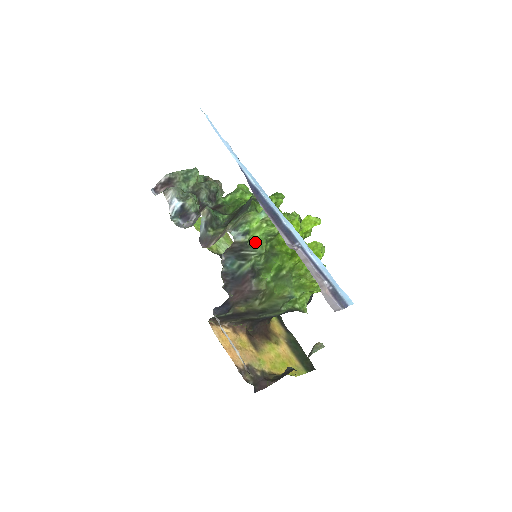
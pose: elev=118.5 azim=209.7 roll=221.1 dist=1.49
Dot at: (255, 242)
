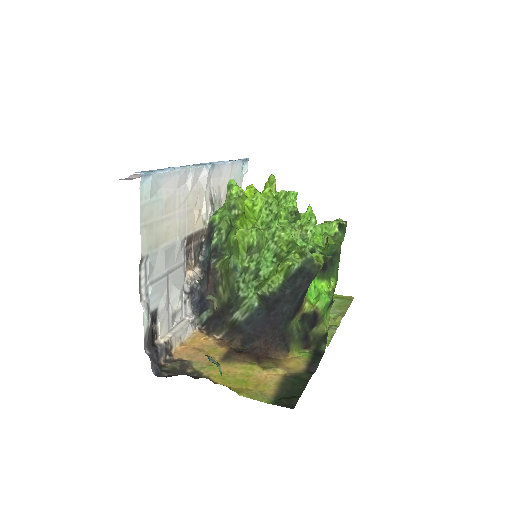
Dot at: occluded
